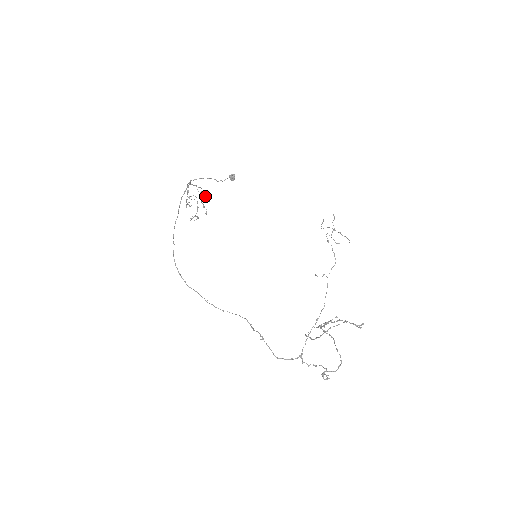
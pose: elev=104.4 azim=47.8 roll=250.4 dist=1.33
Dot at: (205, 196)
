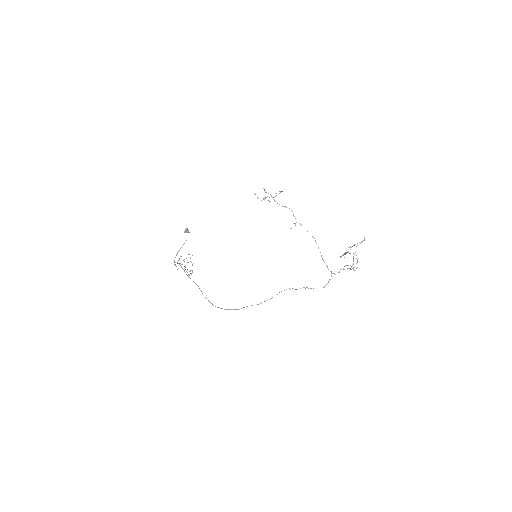
Dot at: occluded
